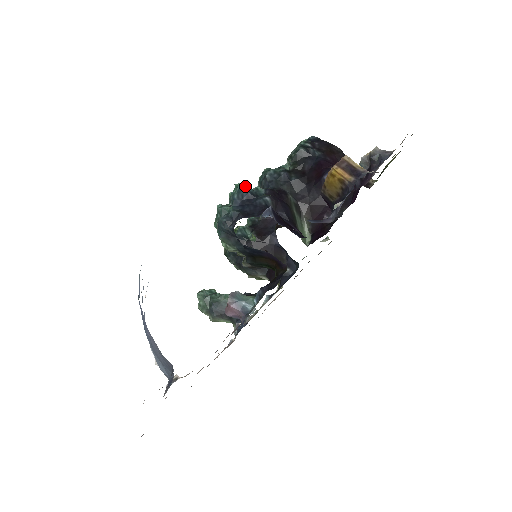
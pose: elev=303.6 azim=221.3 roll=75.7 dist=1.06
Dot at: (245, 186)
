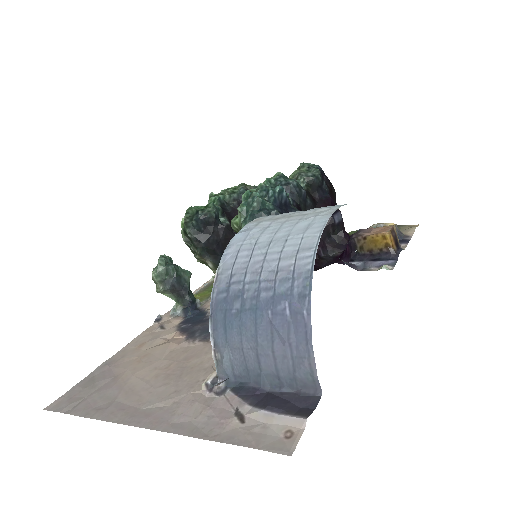
Dot at: (283, 188)
